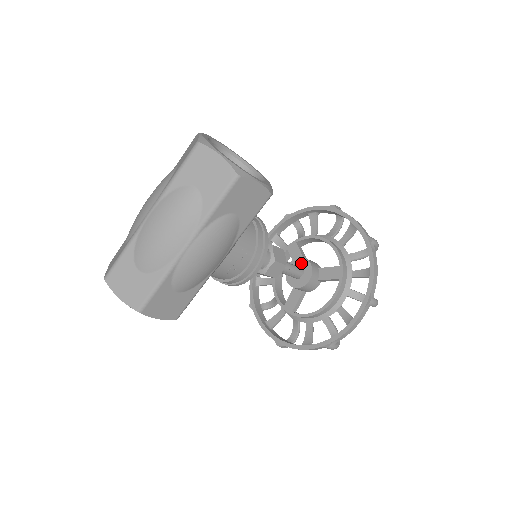
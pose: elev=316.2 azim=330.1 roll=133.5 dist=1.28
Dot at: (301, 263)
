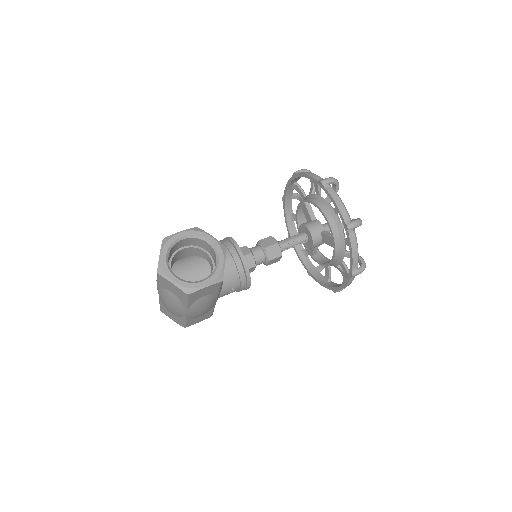
Dot at: (305, 230)
